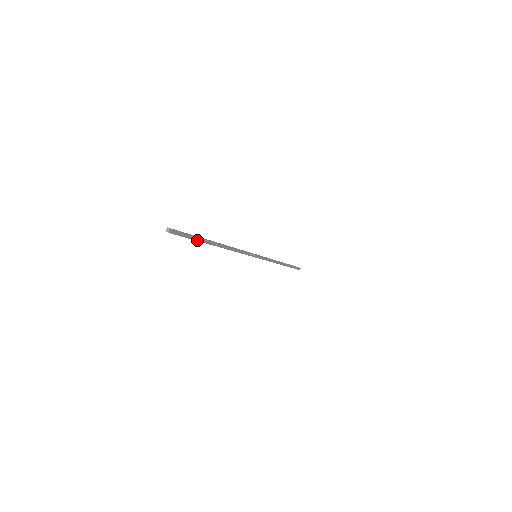
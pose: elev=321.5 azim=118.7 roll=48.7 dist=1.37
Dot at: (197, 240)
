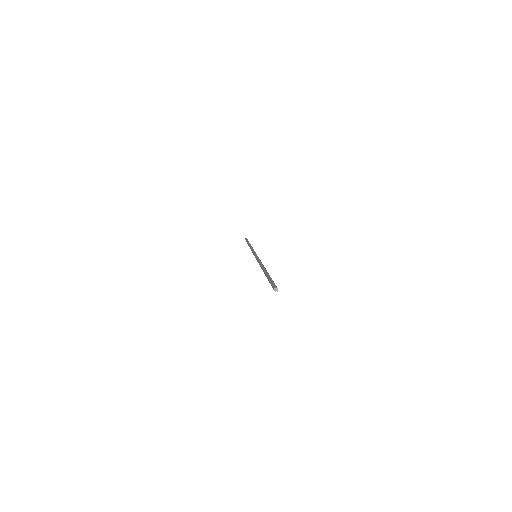
Dot at: occluded
